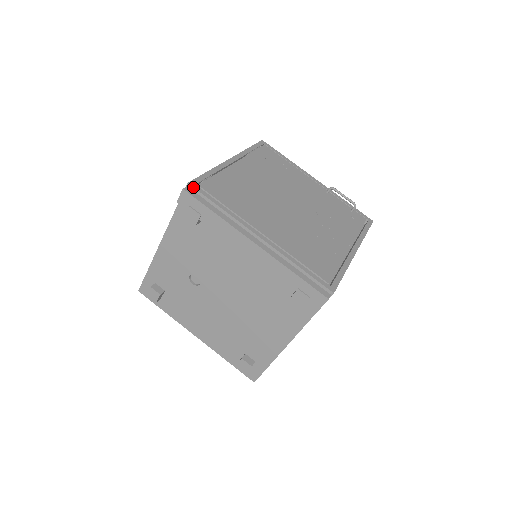
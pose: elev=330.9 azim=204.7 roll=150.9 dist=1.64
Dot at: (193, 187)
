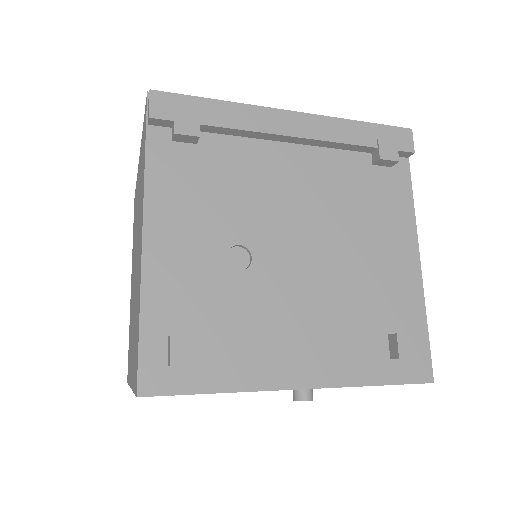
Dot at: occluded
